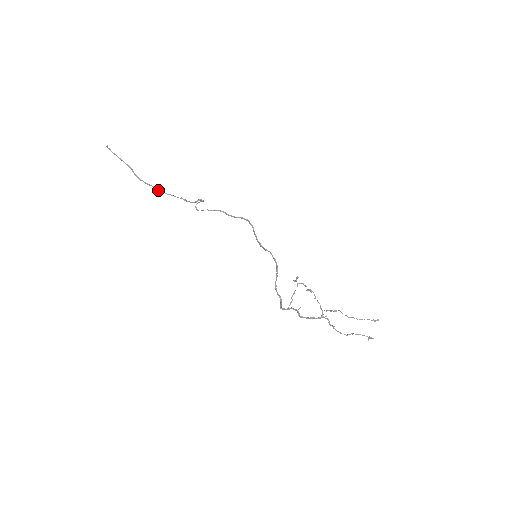
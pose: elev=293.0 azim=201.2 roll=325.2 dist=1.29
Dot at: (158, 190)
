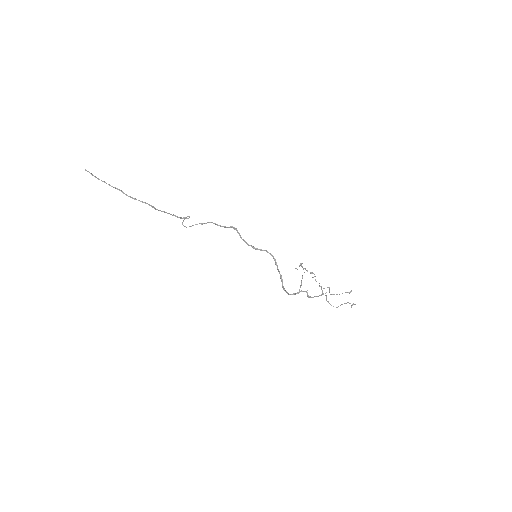
Dot at: (154, 208)
